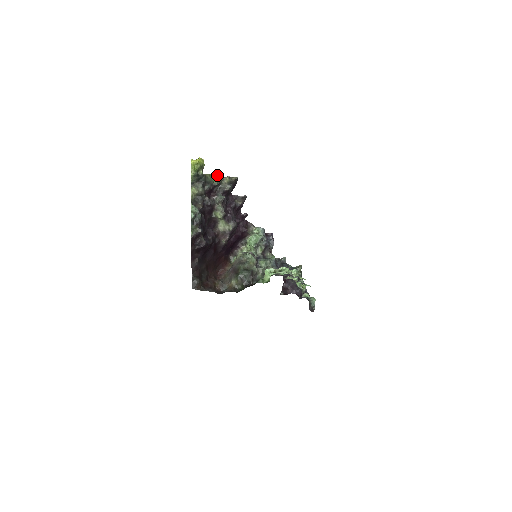
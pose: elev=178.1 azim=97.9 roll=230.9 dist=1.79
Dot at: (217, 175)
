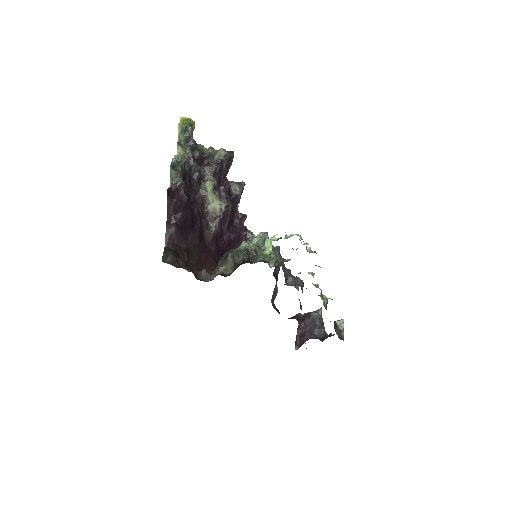
Dot at: (210, 146)
